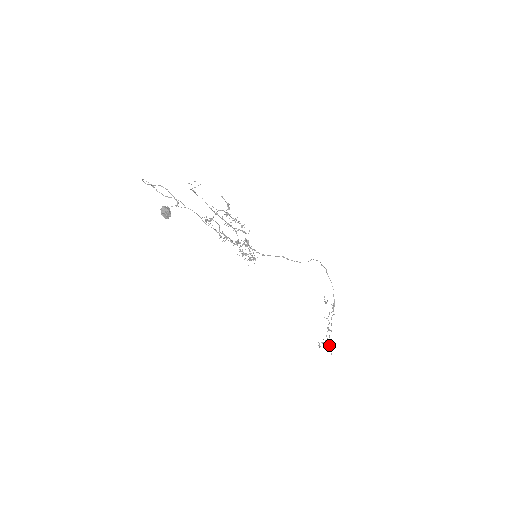
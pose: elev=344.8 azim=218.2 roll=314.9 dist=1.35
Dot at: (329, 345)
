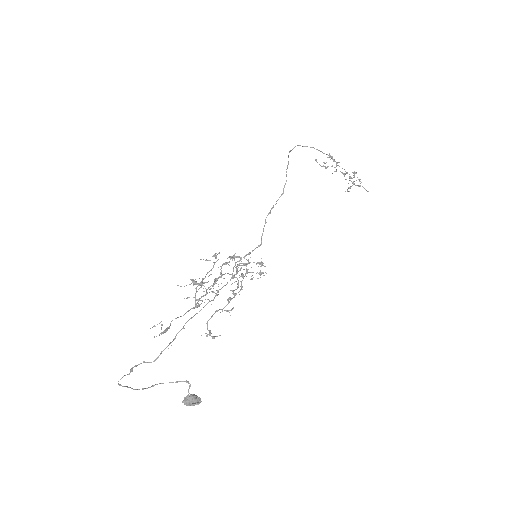
Dot at: (358, 186)
